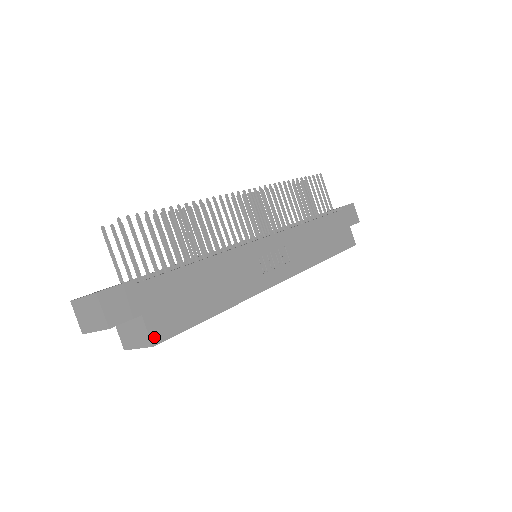
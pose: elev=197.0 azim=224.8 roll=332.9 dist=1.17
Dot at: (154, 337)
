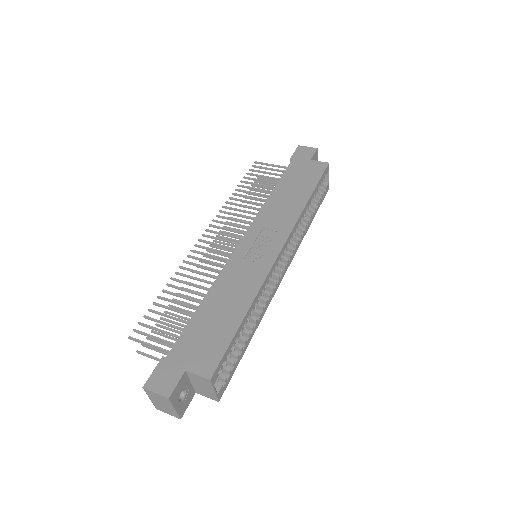
Dot at: (206, 374)
